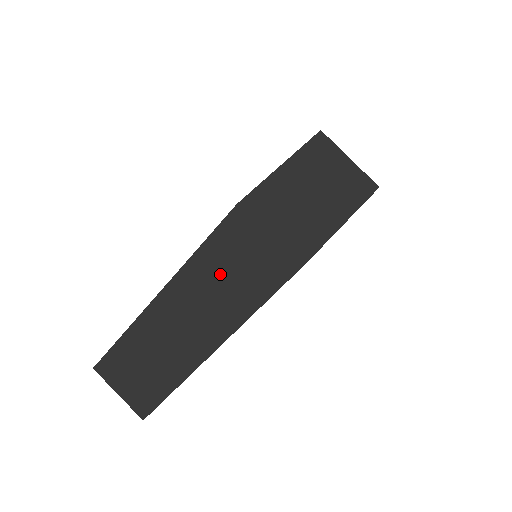
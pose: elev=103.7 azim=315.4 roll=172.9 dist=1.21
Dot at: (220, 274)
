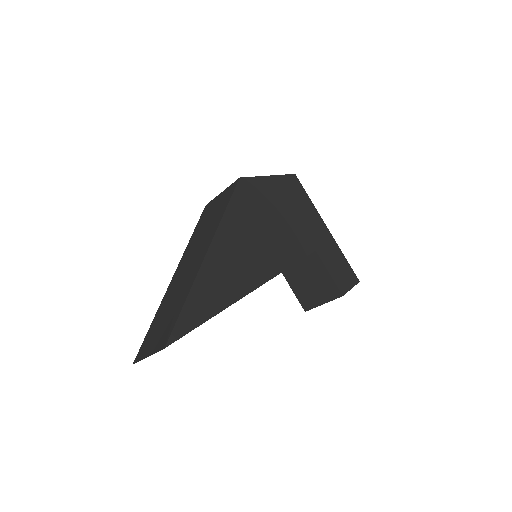
Dot at: (203, 227)
